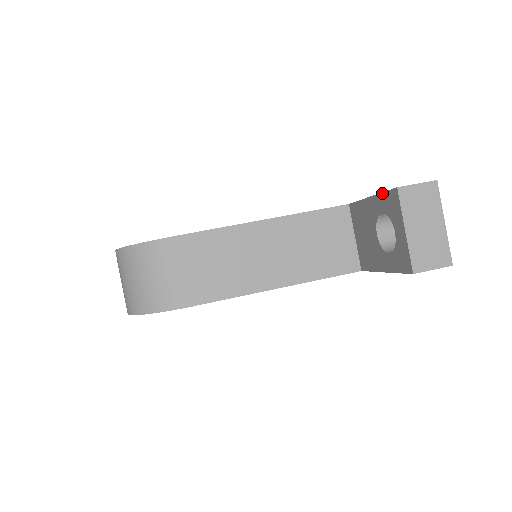
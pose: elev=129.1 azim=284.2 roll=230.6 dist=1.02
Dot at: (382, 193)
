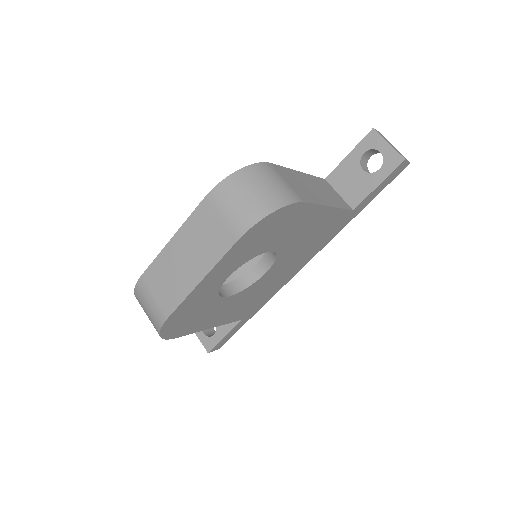
Dot at: (360, 142)
